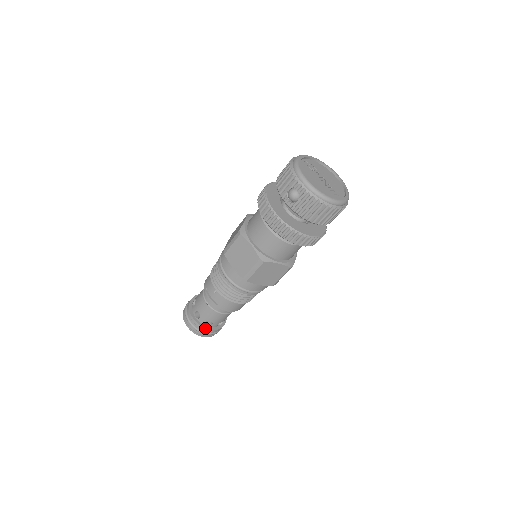
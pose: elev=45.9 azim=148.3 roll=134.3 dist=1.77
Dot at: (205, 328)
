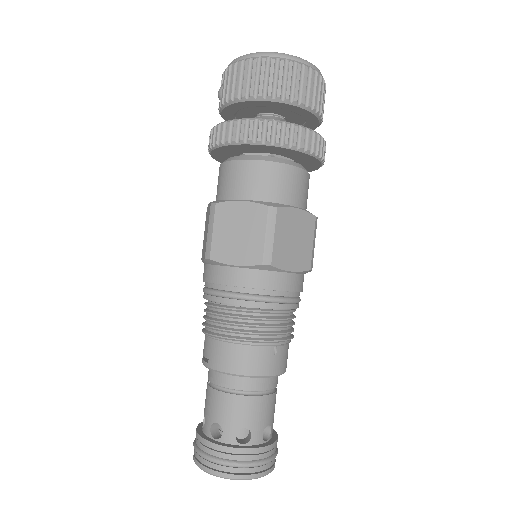
Dot at: (209, 441)
